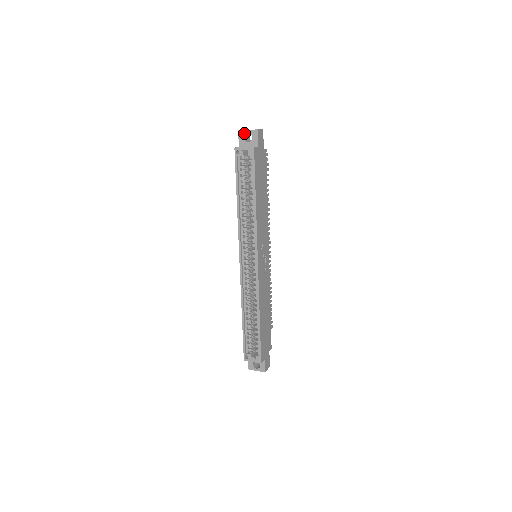
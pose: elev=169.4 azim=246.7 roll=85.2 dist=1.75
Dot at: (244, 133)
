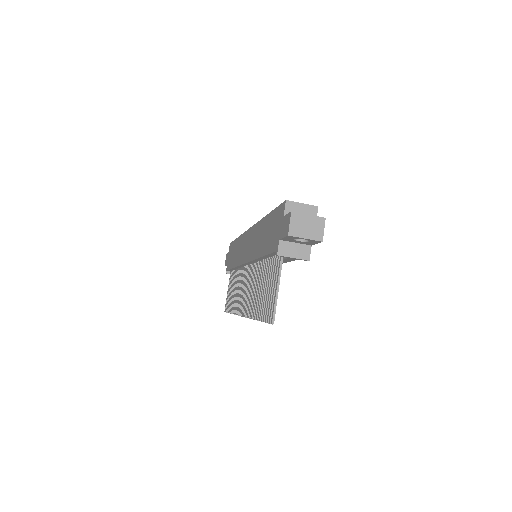
Dot at: occluded
